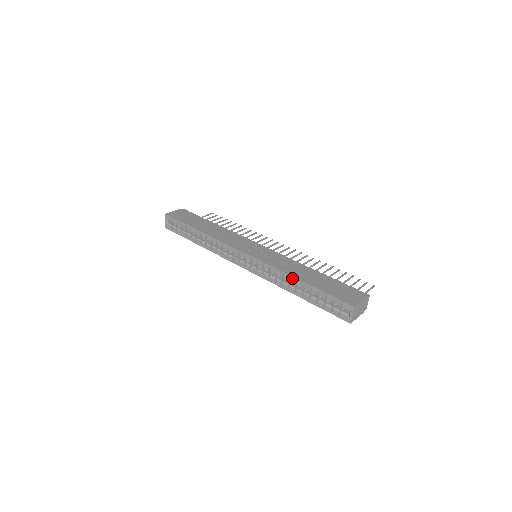
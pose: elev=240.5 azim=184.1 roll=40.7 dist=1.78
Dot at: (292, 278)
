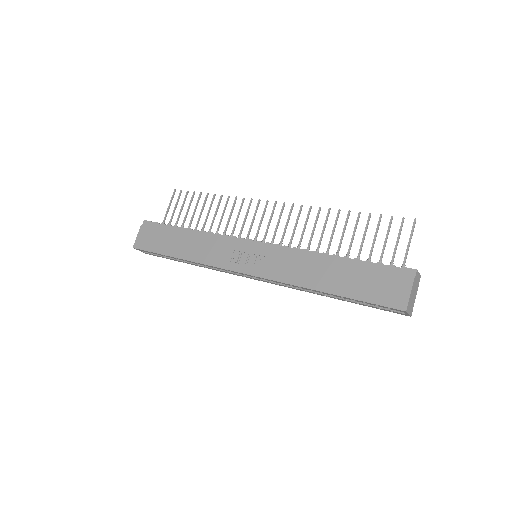
Dot at: (312, 290)
